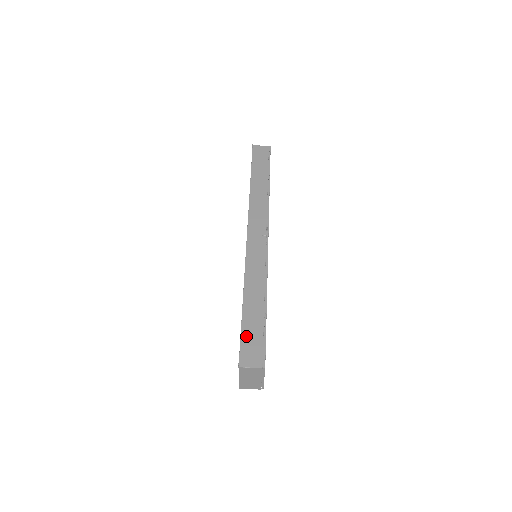
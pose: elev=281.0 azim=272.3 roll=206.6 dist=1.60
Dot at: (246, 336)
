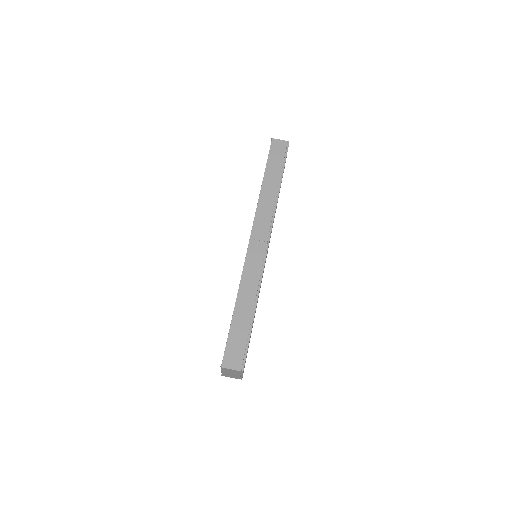
Dot at: (232, 340)
